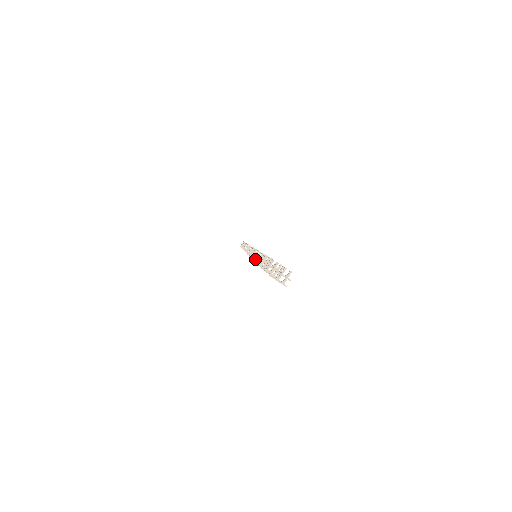
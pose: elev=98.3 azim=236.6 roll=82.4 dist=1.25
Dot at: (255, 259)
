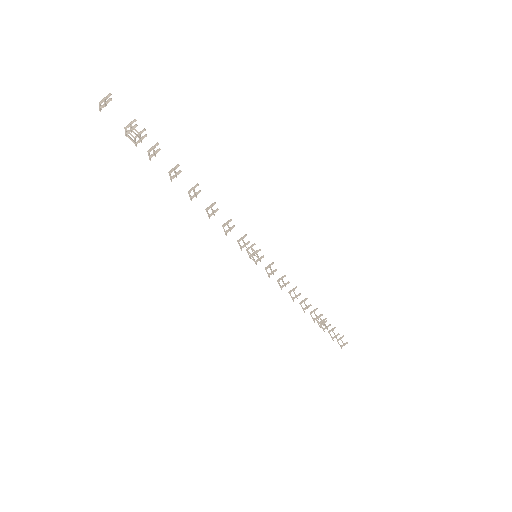
Dot at: (207, 208)
